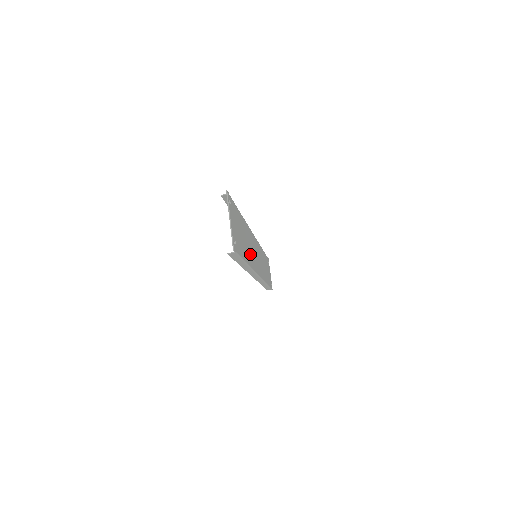
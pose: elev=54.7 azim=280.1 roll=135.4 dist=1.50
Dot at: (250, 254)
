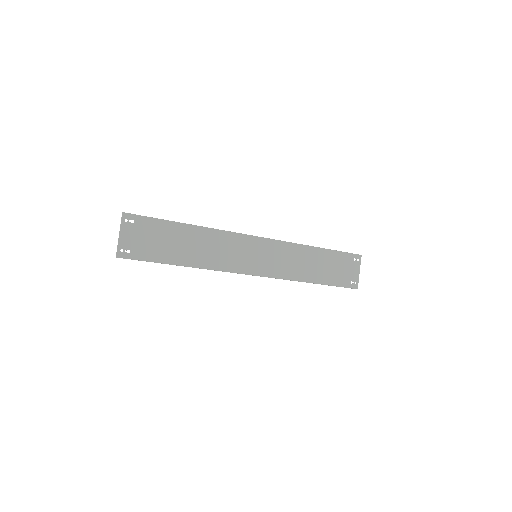
Dot at: (208, 256)
